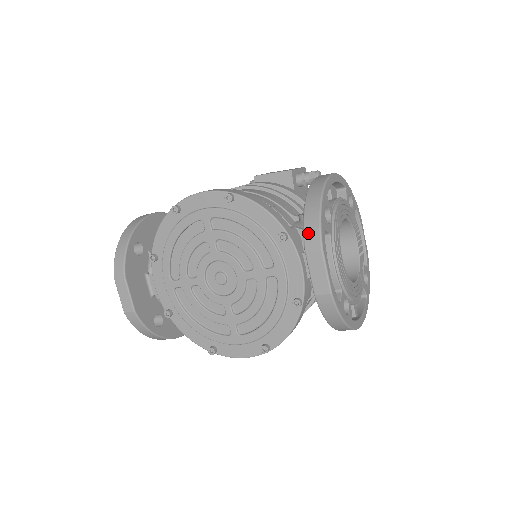
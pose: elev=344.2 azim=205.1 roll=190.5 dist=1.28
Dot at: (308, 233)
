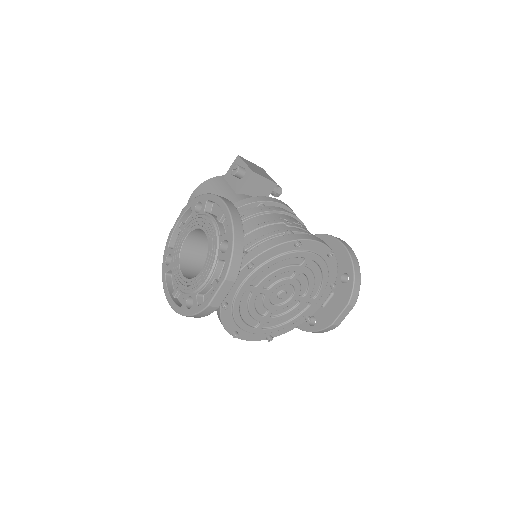
Dot at: (354, 295)
